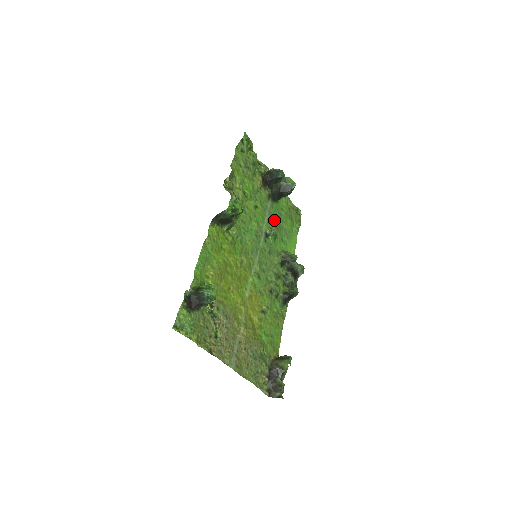
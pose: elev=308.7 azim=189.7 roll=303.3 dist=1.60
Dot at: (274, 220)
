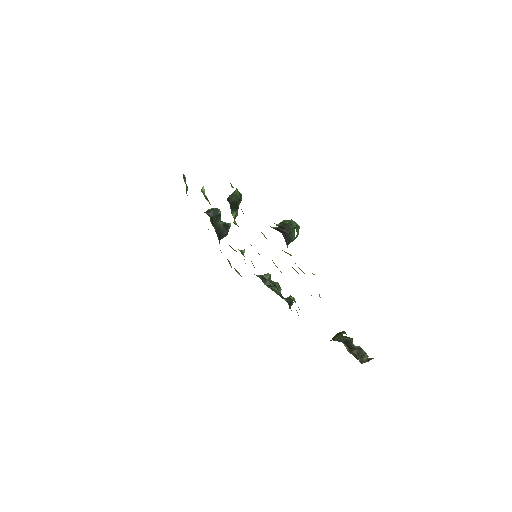
Dot at: occluded
